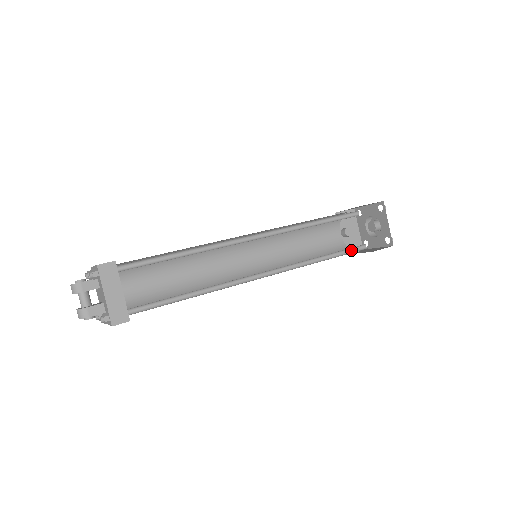
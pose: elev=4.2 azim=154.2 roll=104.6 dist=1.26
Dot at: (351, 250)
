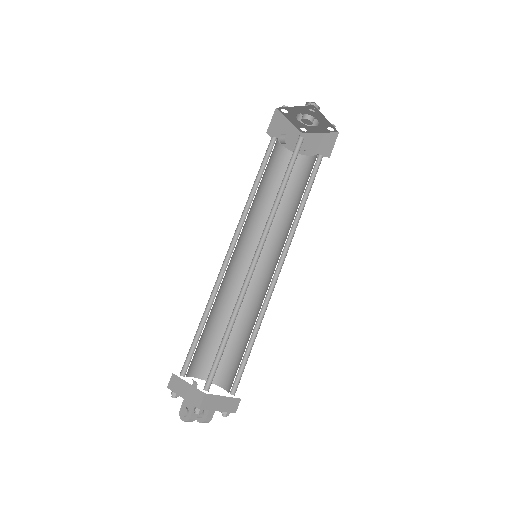
Dot at: (312, 172)
